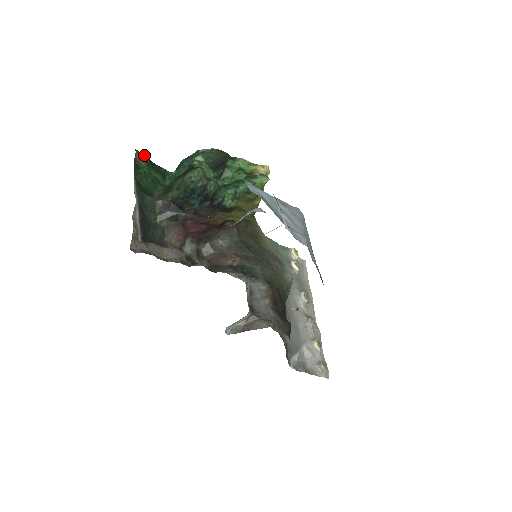
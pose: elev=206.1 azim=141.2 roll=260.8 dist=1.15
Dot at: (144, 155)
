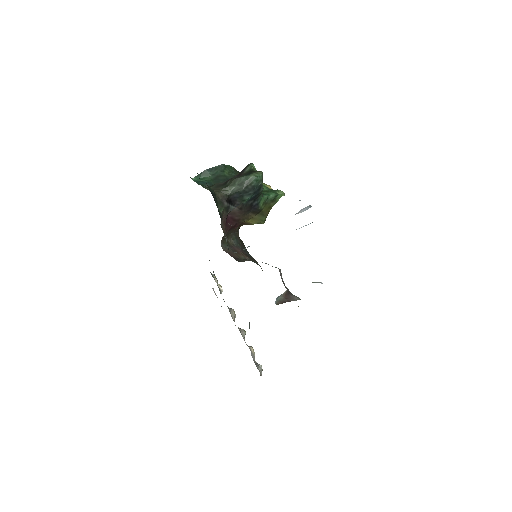
Dot at: occluded
